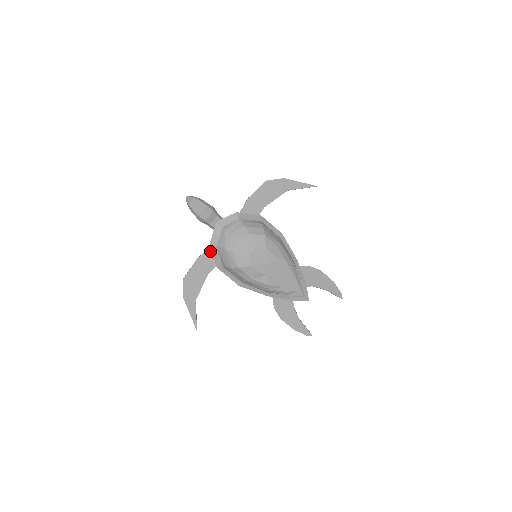
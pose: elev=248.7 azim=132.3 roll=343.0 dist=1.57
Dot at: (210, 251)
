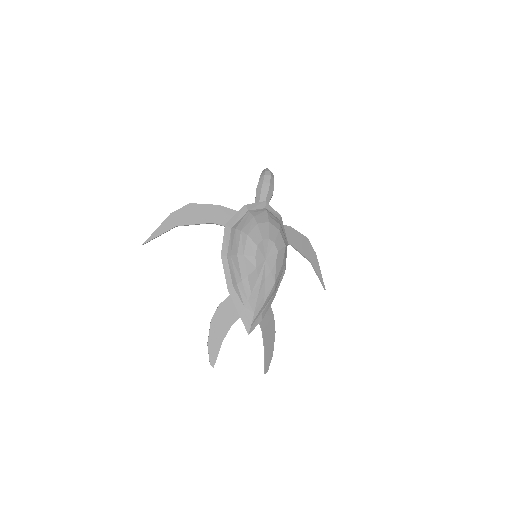
Dot at: (234, 212)
